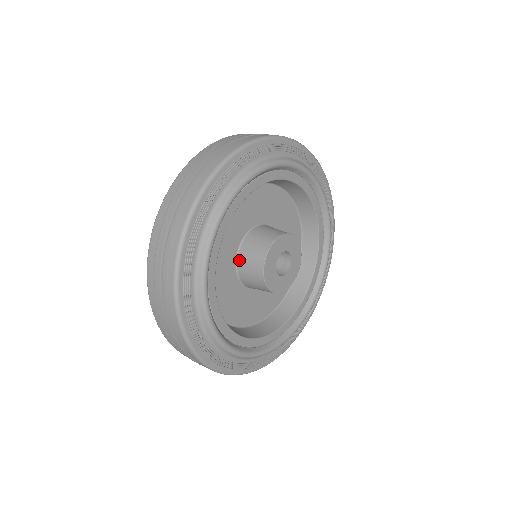
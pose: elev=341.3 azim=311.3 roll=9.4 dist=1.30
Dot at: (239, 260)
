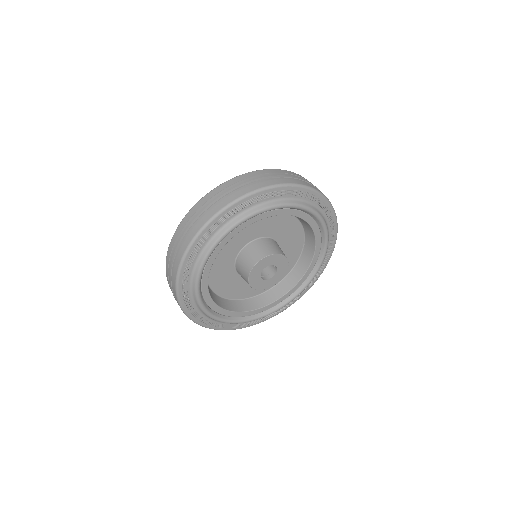
Dot at: (240, 255)
